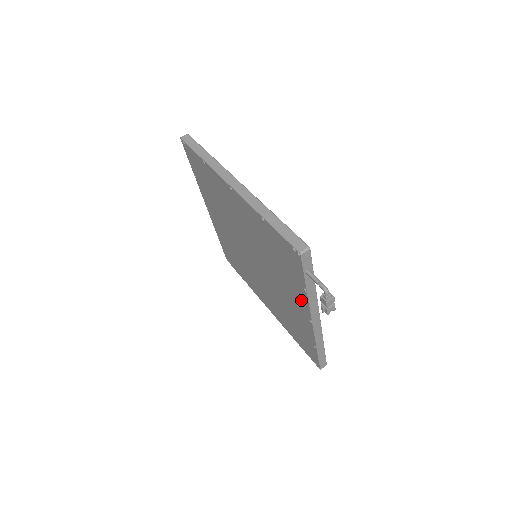
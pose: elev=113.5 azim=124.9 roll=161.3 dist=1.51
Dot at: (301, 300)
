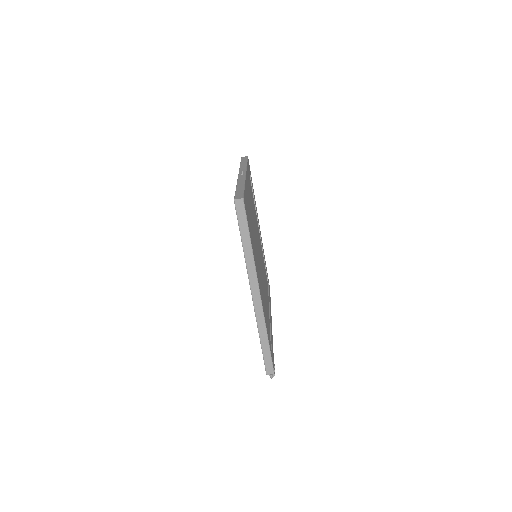
Dot at: occluded
